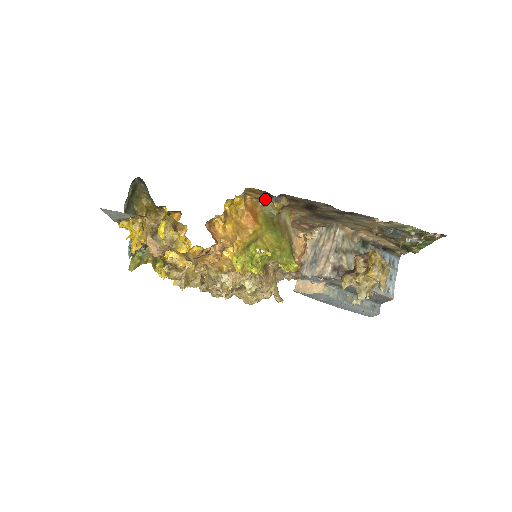
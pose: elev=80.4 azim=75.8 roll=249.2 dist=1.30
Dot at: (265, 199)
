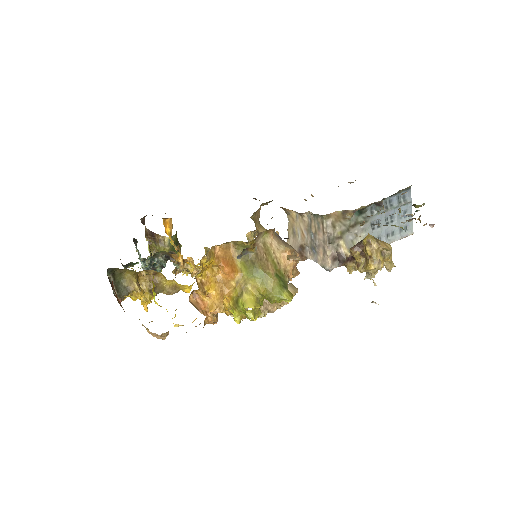
Dot at: occluded
